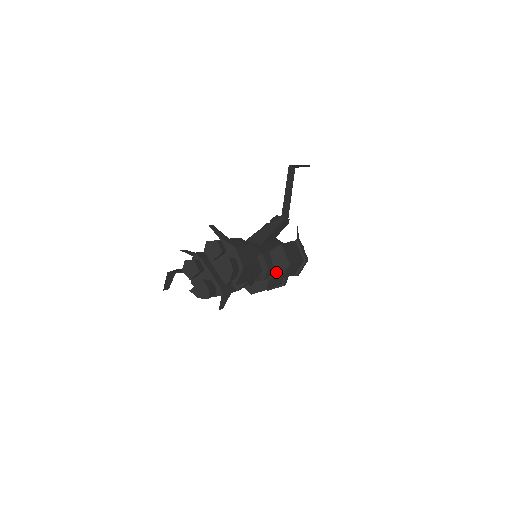
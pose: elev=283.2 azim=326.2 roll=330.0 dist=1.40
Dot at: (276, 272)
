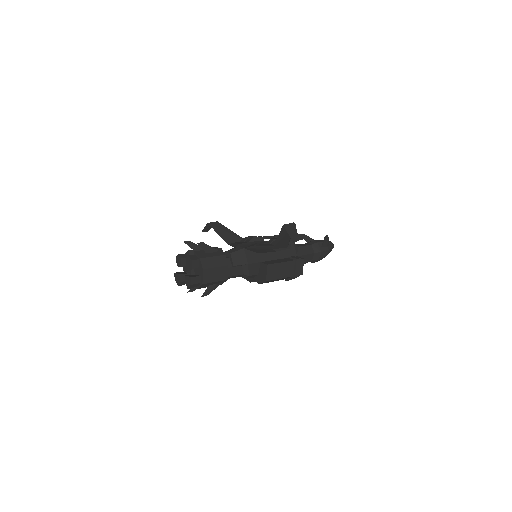
Dot at: (258, 278)
